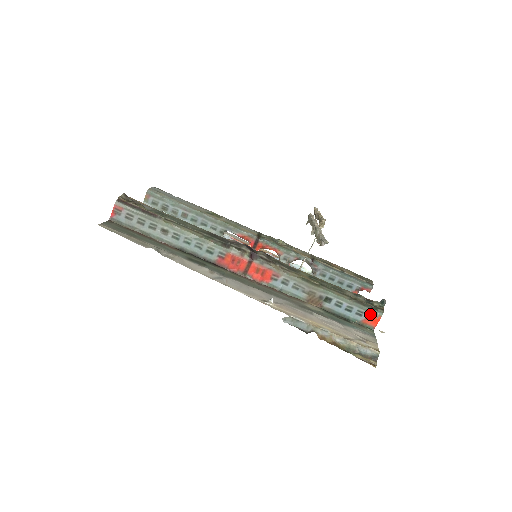
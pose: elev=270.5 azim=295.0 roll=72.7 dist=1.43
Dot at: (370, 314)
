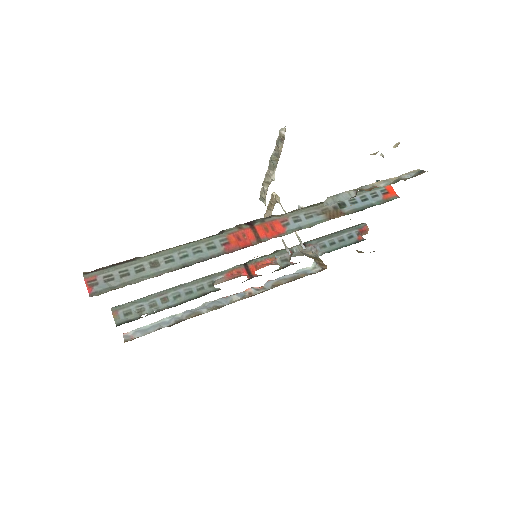
Dot at: (381, 190)
